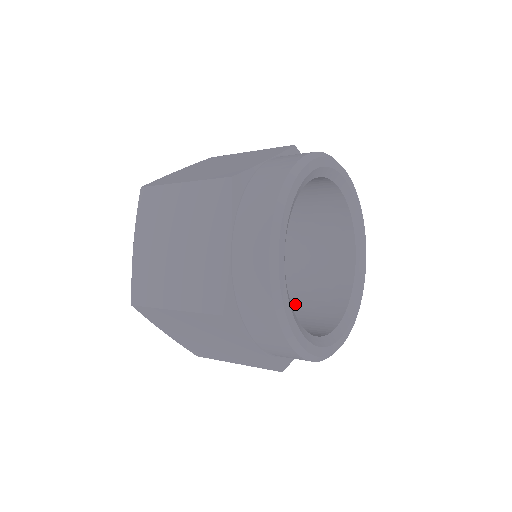
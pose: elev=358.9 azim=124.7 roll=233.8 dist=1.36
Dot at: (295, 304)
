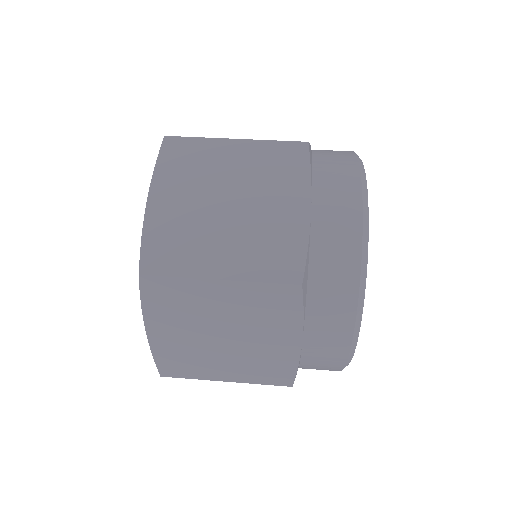
Dot at: occluded
